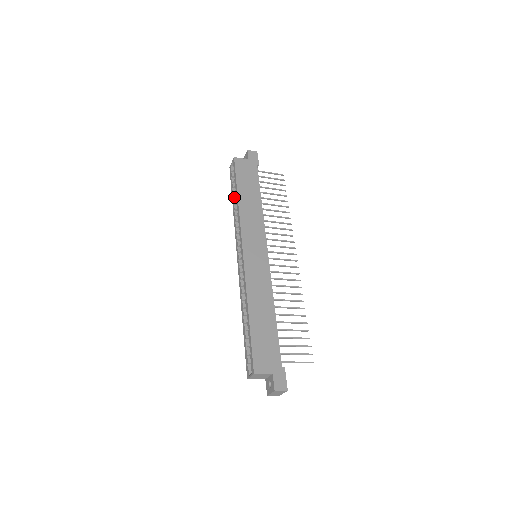
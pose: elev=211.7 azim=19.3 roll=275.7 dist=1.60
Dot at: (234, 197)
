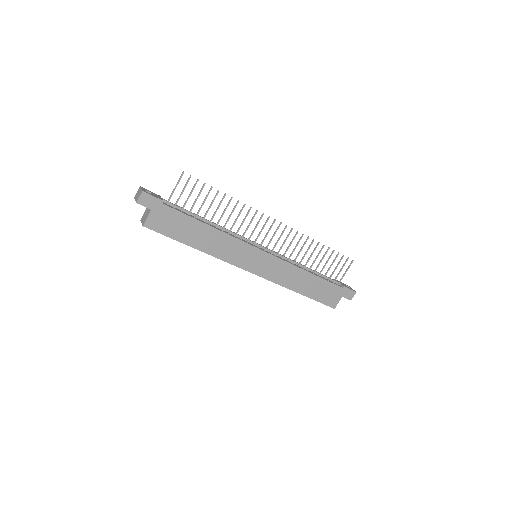
Dot at: occluded
